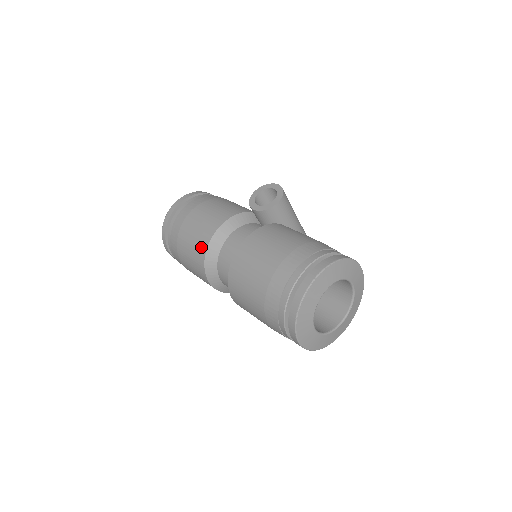
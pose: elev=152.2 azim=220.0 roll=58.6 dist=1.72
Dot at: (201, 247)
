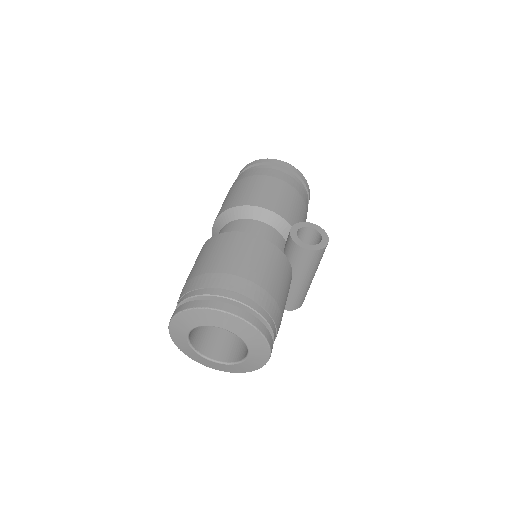
Dot at: (237, 201)
